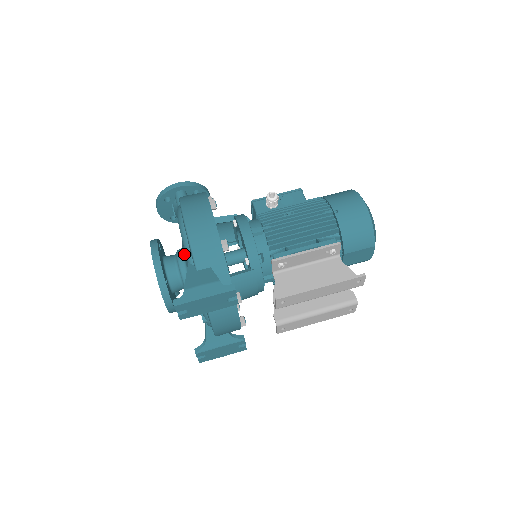
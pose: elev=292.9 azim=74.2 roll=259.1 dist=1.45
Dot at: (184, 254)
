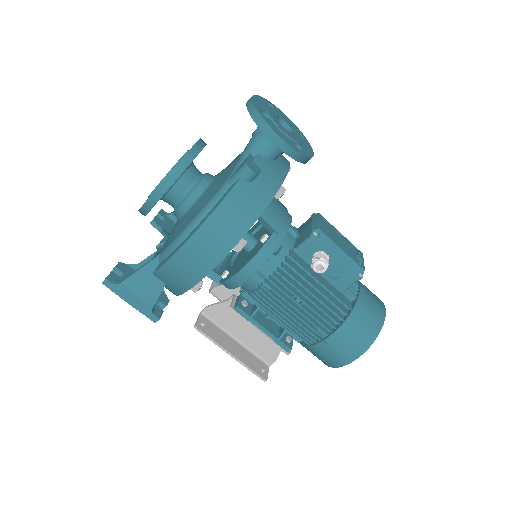
Dot at: (187, 215)
